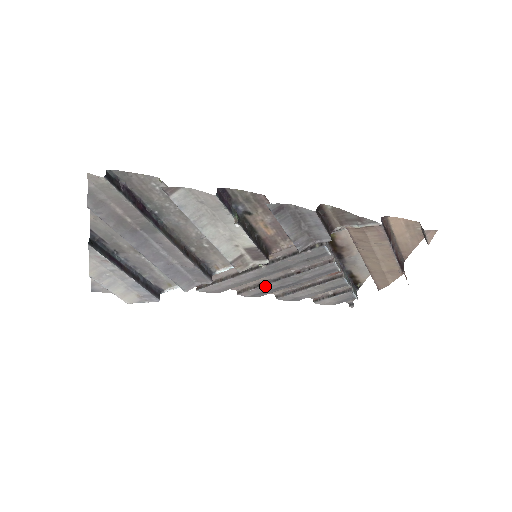
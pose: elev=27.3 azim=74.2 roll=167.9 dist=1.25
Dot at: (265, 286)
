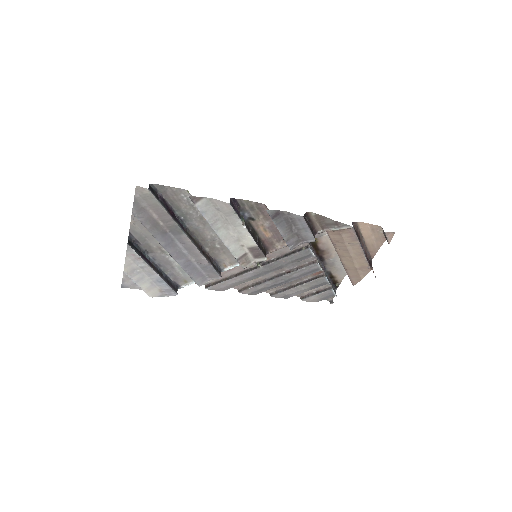
Dot at: (262, 284)
